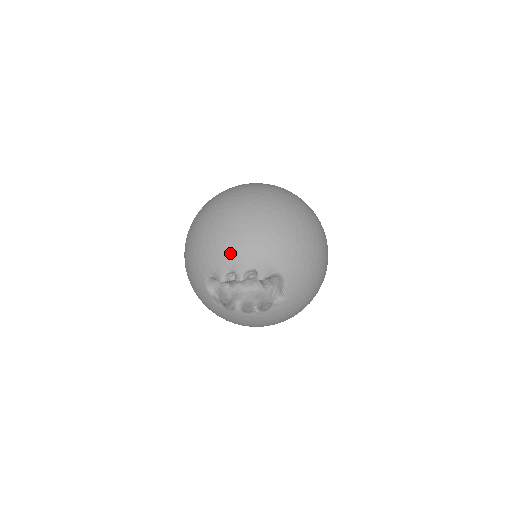
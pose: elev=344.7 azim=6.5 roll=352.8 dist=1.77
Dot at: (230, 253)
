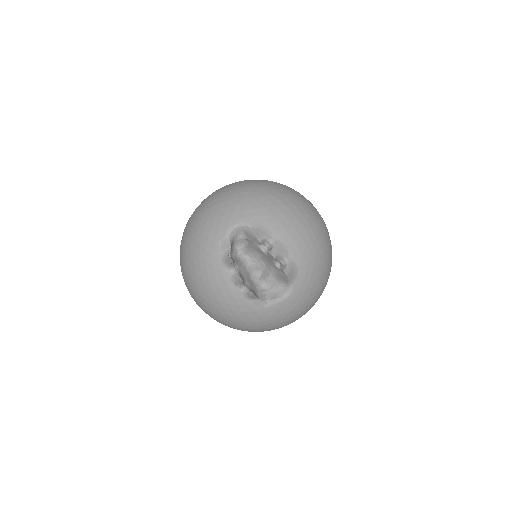
Dot at: (285, 231)
